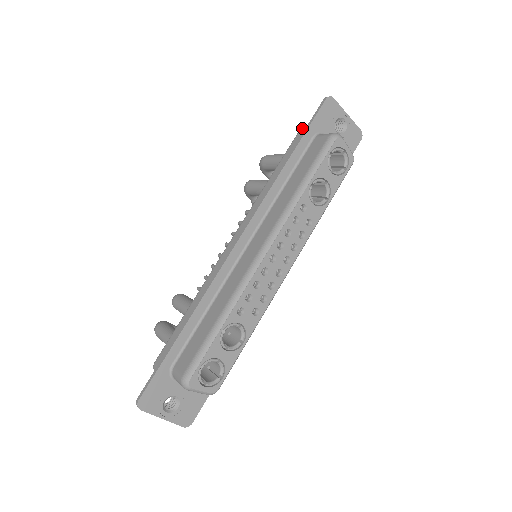
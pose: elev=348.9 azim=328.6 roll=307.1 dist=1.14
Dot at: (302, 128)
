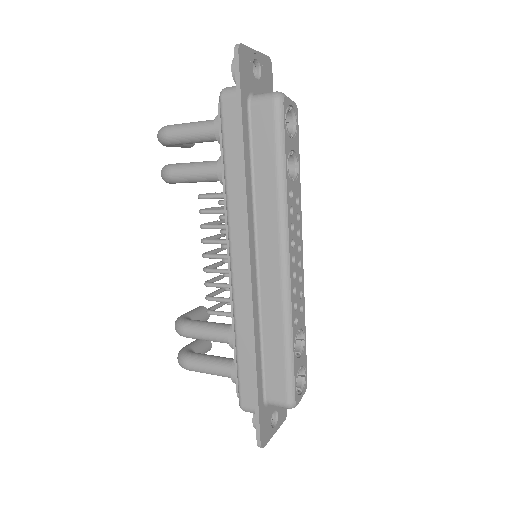
Dot at: (224, 97)
